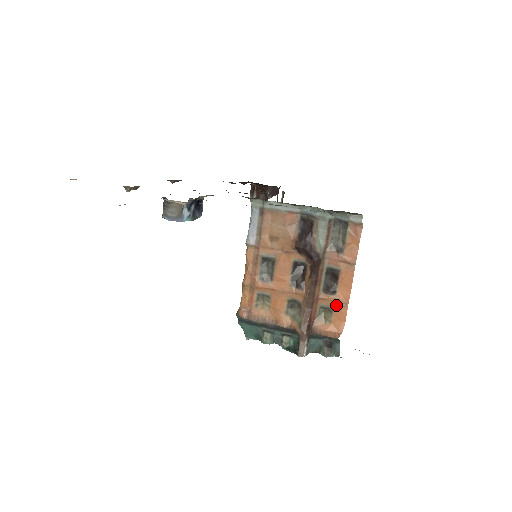
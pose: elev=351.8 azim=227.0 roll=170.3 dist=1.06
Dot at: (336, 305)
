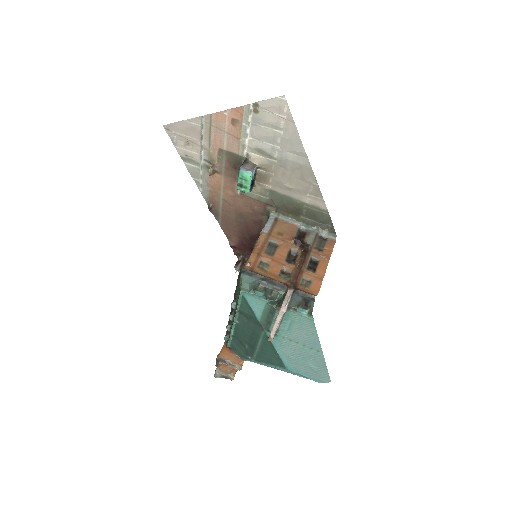
Dot at: (314, 279)
